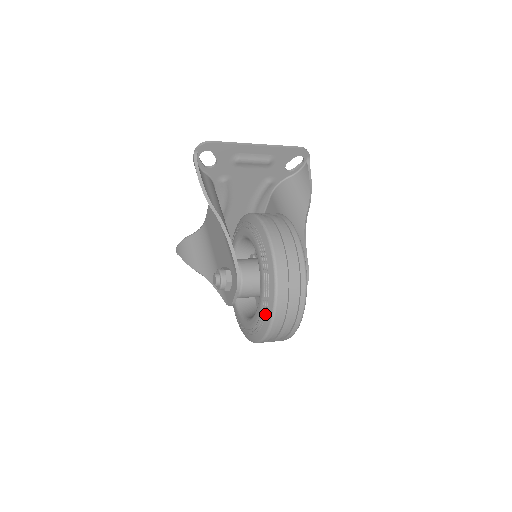
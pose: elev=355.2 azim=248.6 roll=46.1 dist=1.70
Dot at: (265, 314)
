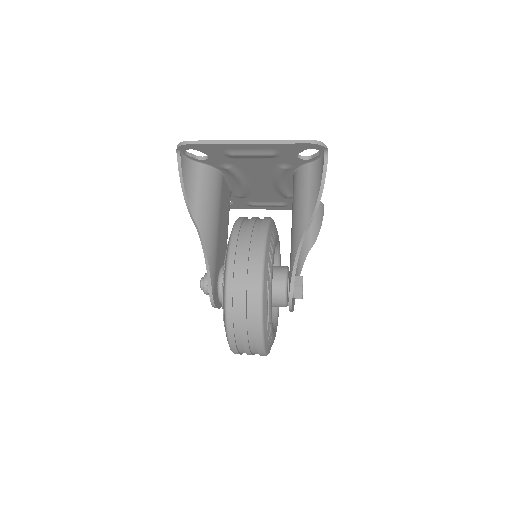
Dot at: occluded
